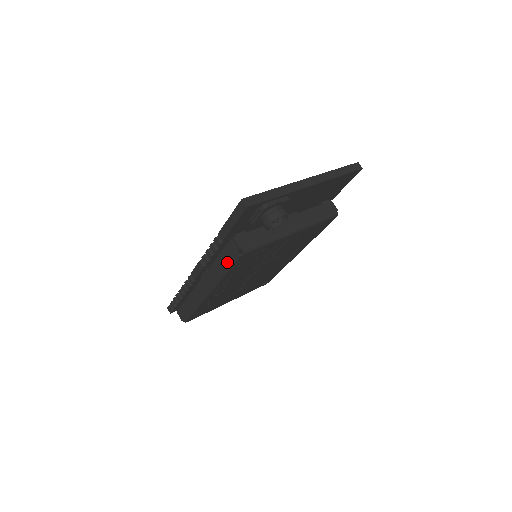
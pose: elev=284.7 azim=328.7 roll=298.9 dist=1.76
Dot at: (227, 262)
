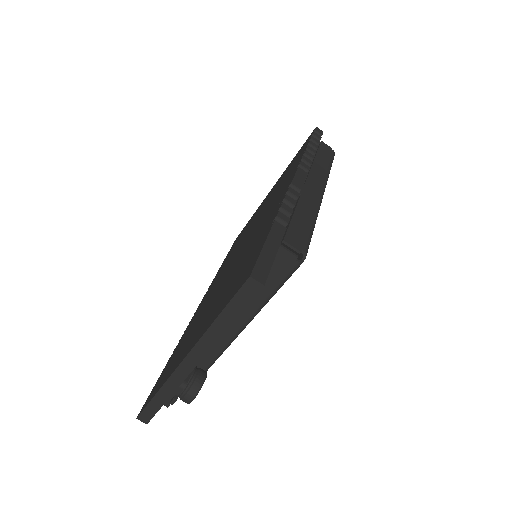
Dot at: occluded
